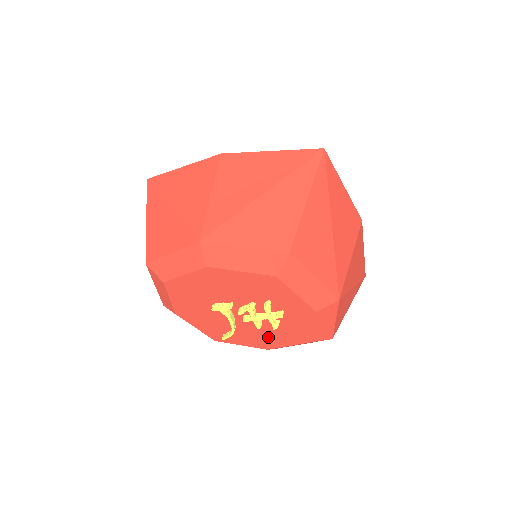
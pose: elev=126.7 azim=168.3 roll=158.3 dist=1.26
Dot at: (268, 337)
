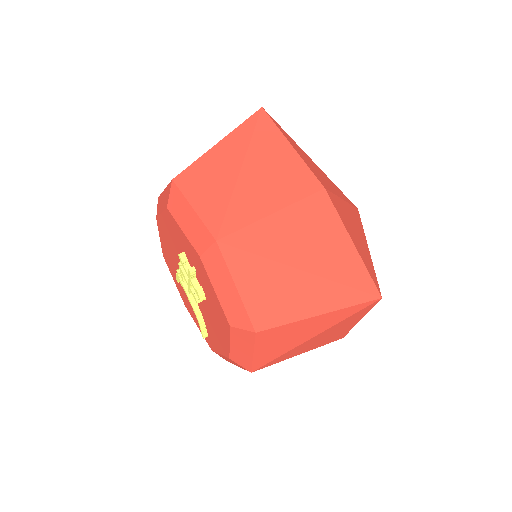
Dot at: (217, 328)
